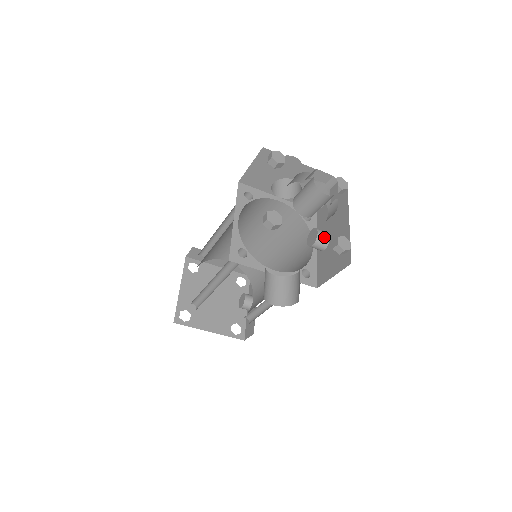
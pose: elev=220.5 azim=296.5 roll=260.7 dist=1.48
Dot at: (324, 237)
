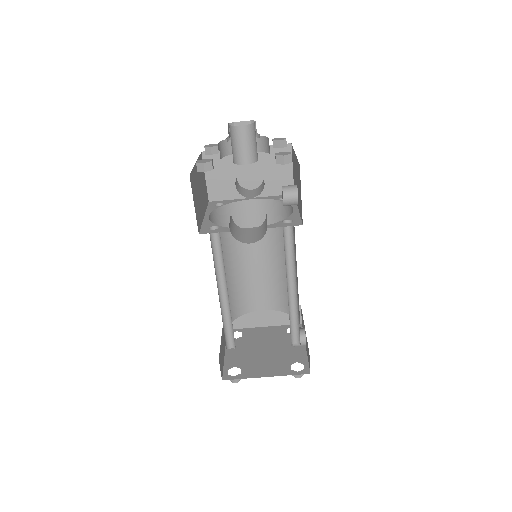
Dot at: (290, 187)
